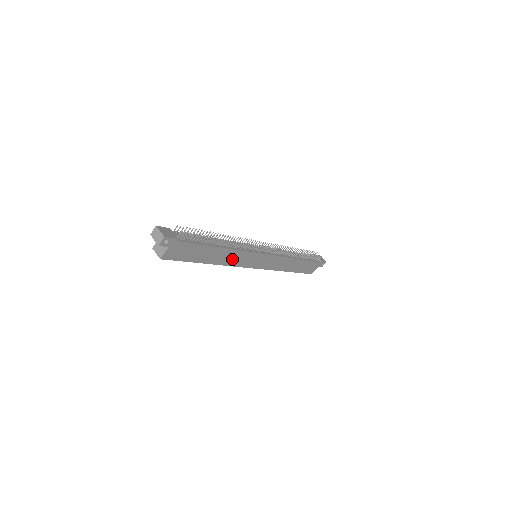
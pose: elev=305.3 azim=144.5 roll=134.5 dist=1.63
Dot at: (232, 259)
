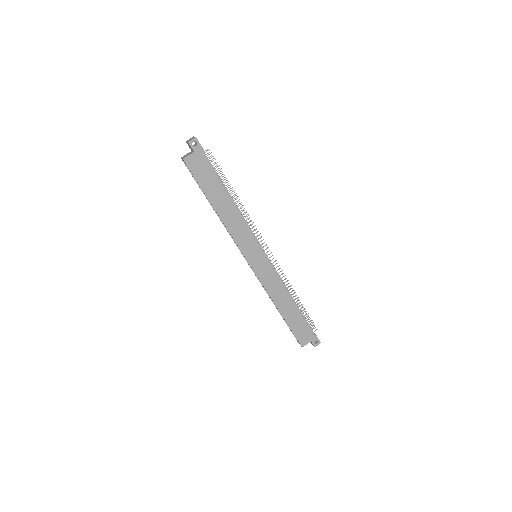
Dot at: (235, 227)
